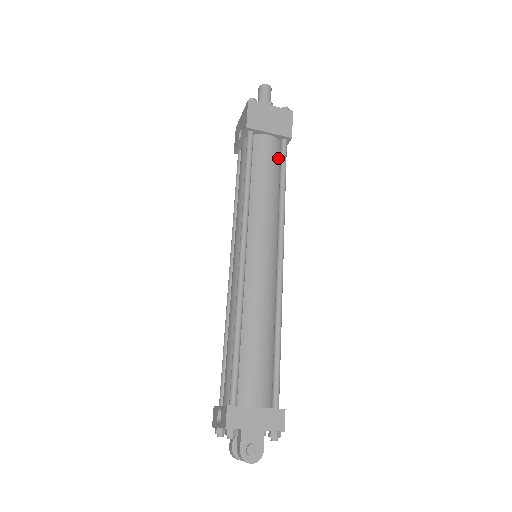
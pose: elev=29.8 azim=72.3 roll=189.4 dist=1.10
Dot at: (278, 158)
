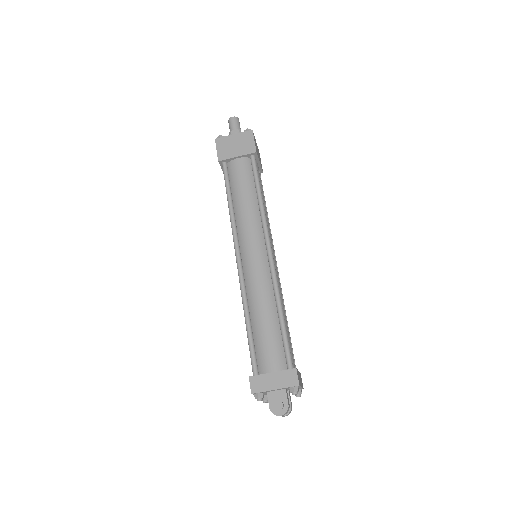
Dot at: (251, 173)
